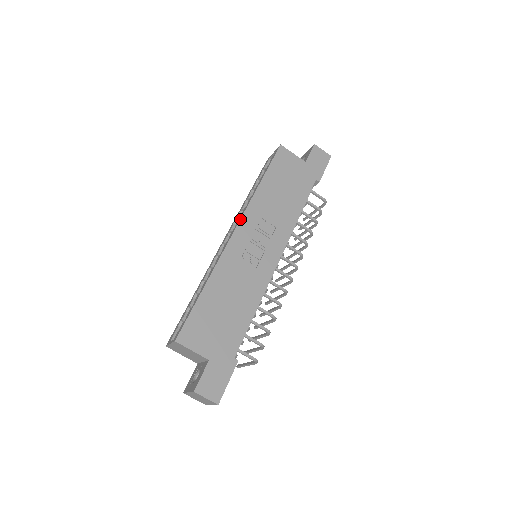
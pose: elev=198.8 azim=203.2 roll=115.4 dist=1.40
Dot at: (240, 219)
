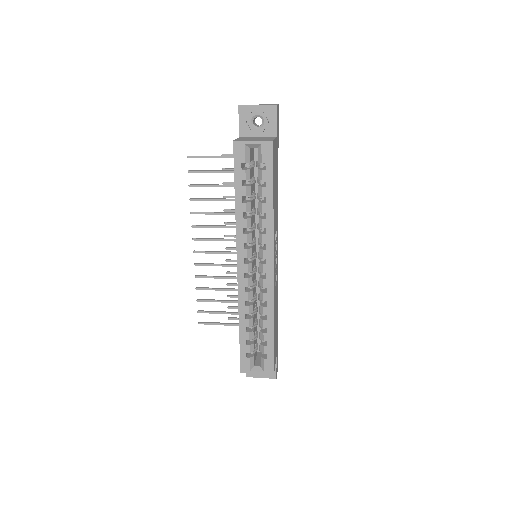
Dot at: occluded
